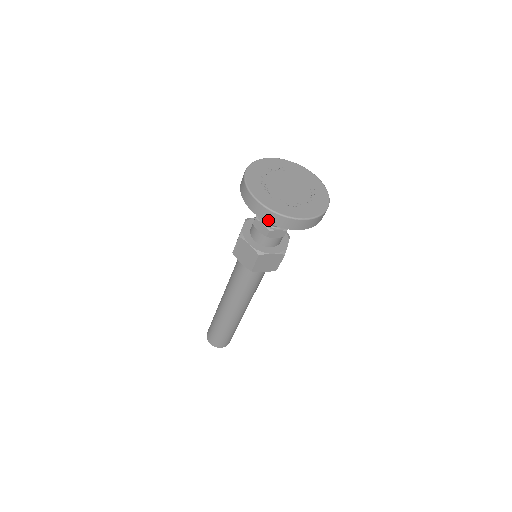
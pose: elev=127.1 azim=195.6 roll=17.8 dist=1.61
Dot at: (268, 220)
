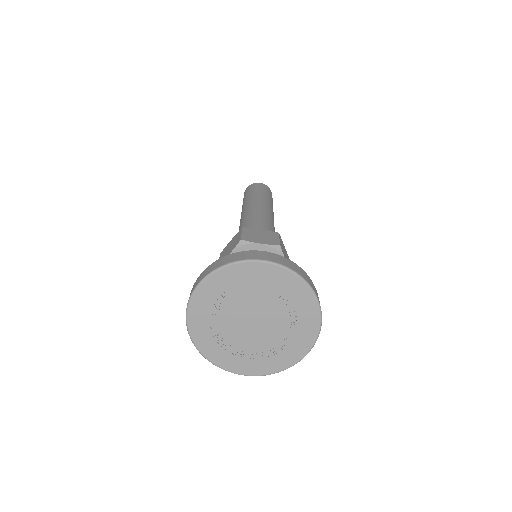
Dot at: occluded
